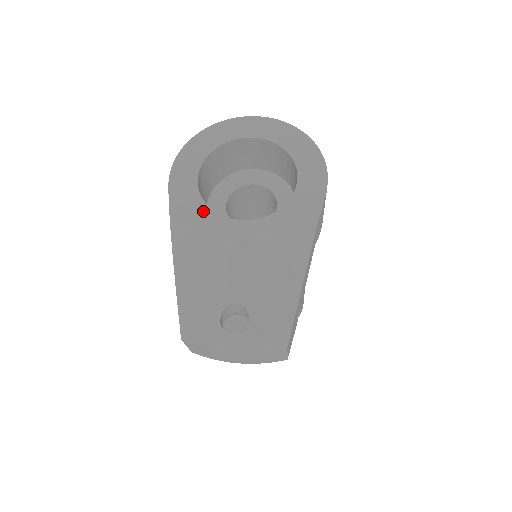
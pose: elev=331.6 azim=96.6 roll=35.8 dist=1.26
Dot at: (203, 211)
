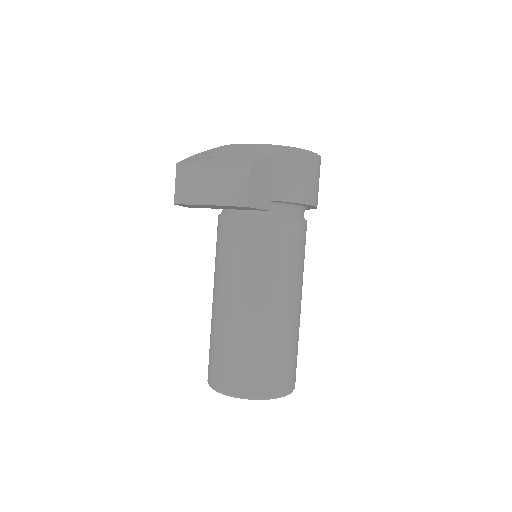
Dot at: occluded
